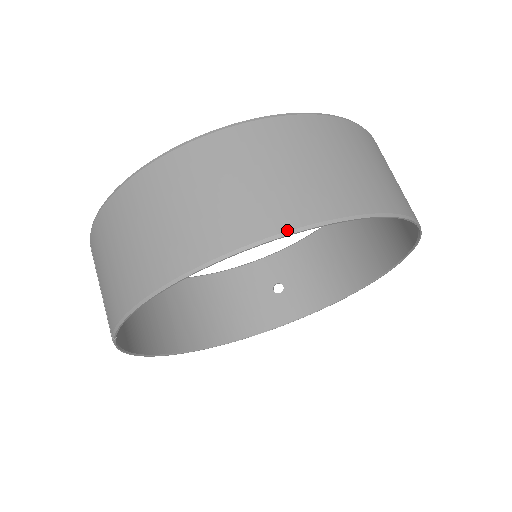
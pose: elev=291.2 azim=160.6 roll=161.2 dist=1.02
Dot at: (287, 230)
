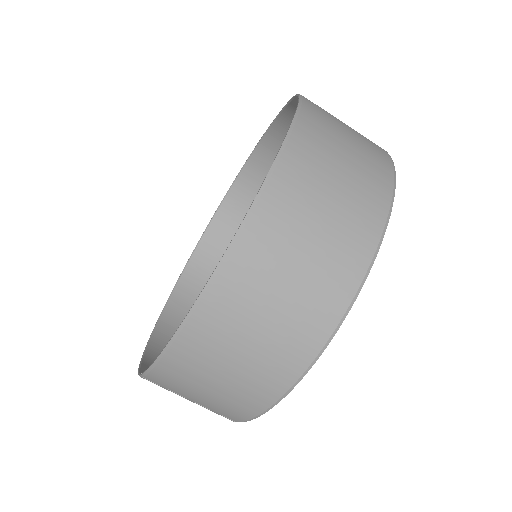
Dot at: (363, 277)
